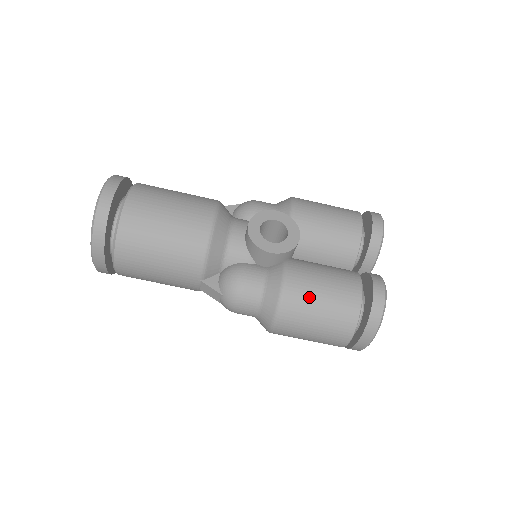
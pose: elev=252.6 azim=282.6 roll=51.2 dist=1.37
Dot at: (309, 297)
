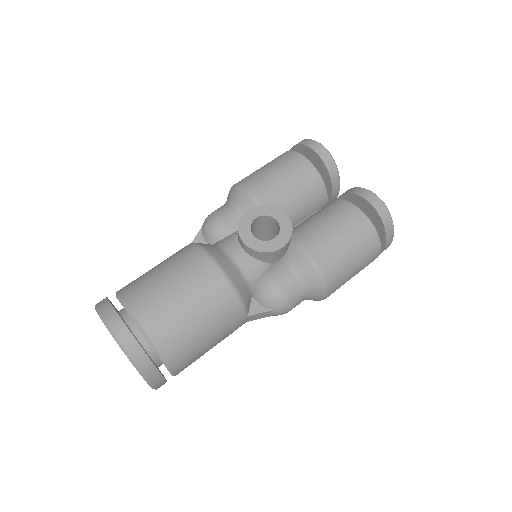
Dot at: (336, 252)
